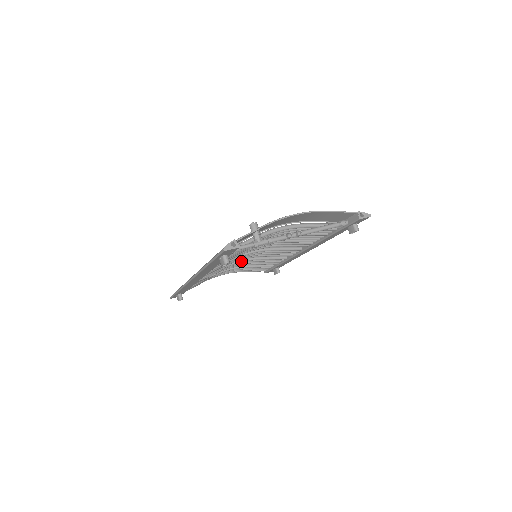
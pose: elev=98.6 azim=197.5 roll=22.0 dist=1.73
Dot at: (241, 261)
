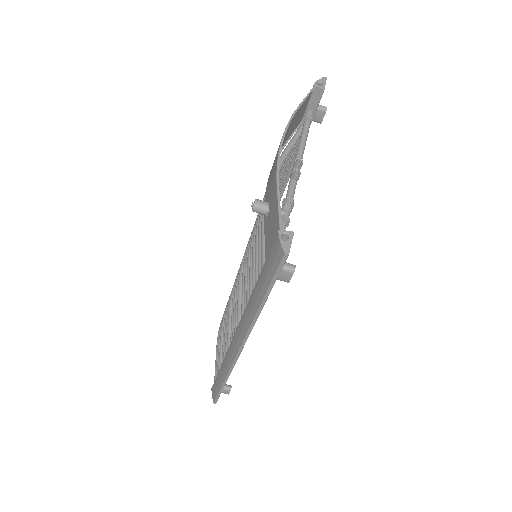
Dot at: occluded
